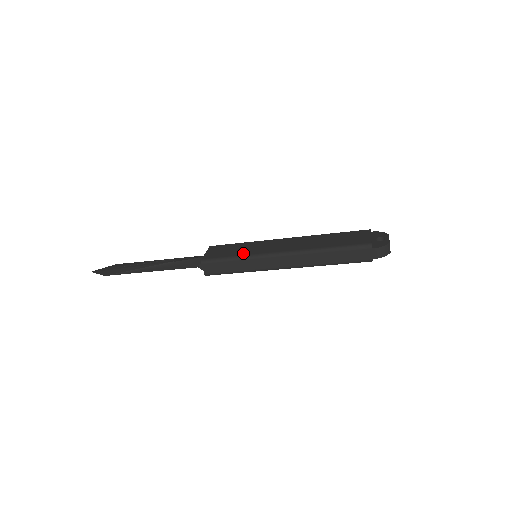
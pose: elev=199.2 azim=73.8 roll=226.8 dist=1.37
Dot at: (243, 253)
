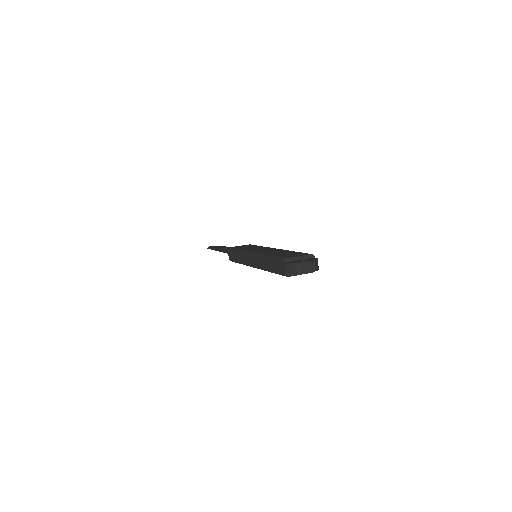
Dot at: (245, 249)
